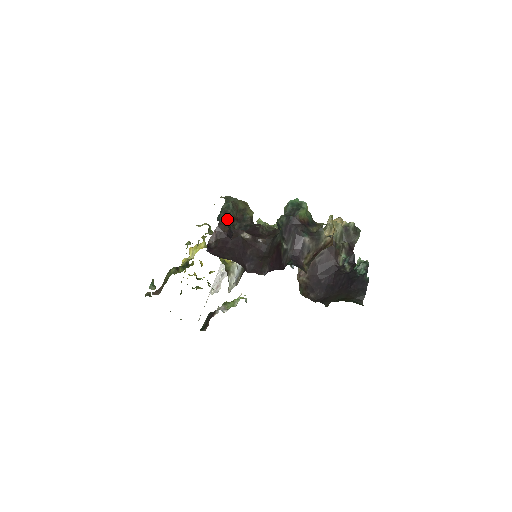
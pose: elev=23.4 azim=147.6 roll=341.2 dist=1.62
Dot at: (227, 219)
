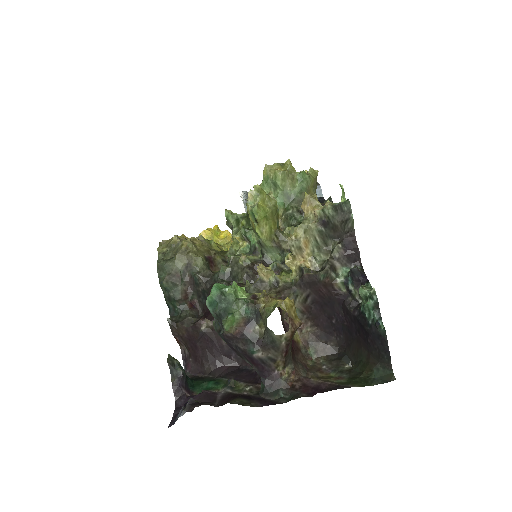
Dot at: (177, 305)
